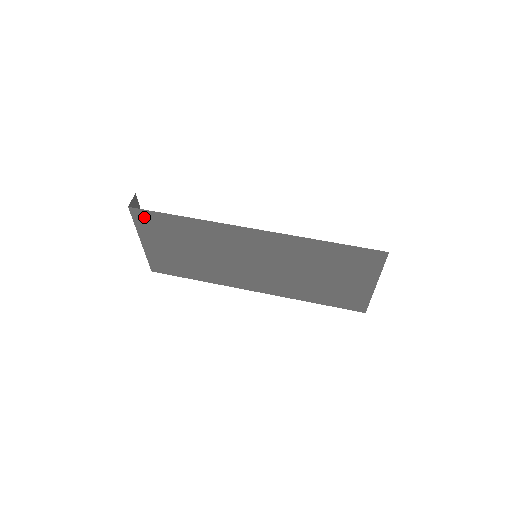
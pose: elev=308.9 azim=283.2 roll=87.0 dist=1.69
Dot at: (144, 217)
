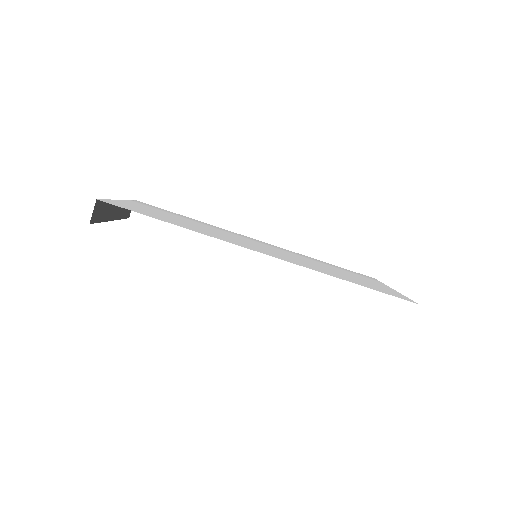
Dot at: occluded
